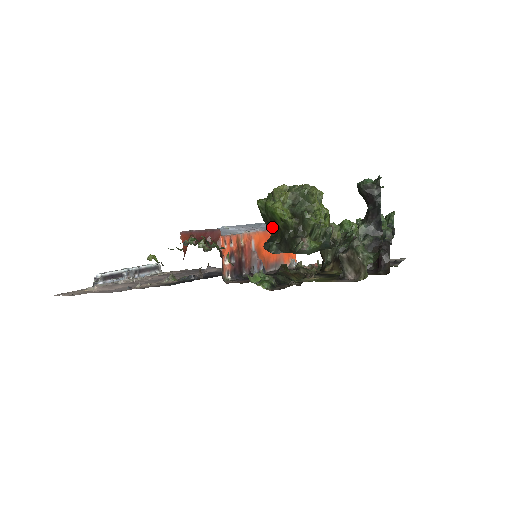
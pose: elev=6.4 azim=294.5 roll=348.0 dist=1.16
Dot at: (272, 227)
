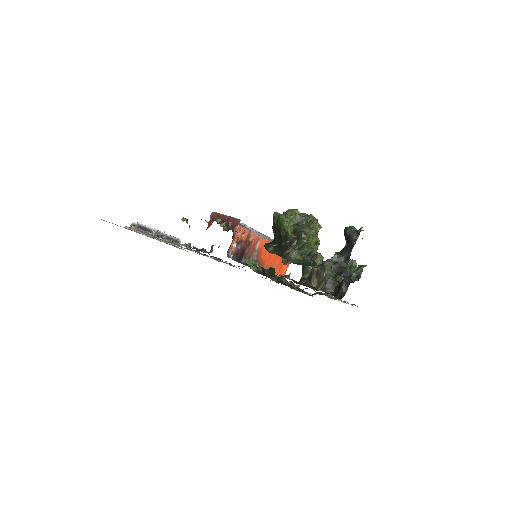
Dot at: (276, 235)
